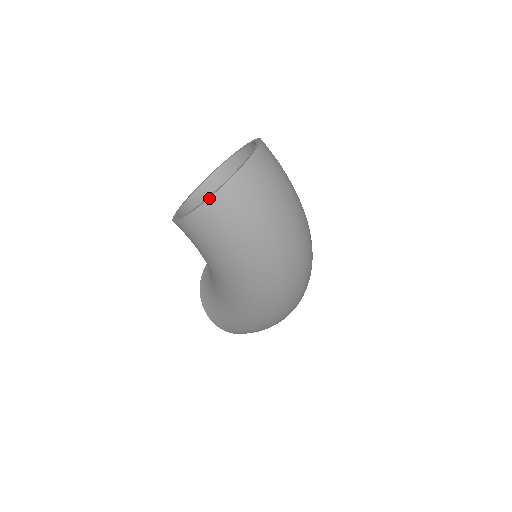
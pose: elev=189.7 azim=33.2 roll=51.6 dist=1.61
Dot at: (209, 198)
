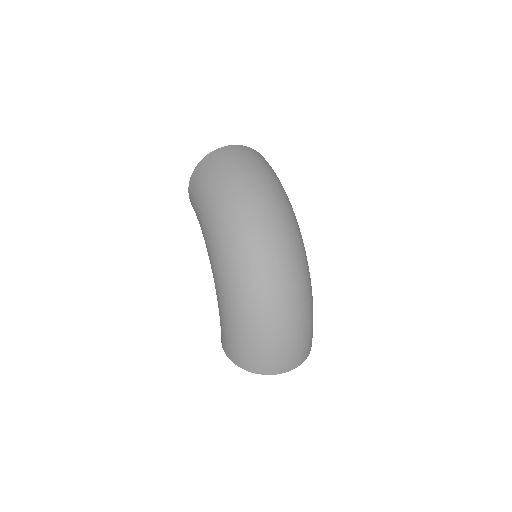
Dot at: (199, 163)
